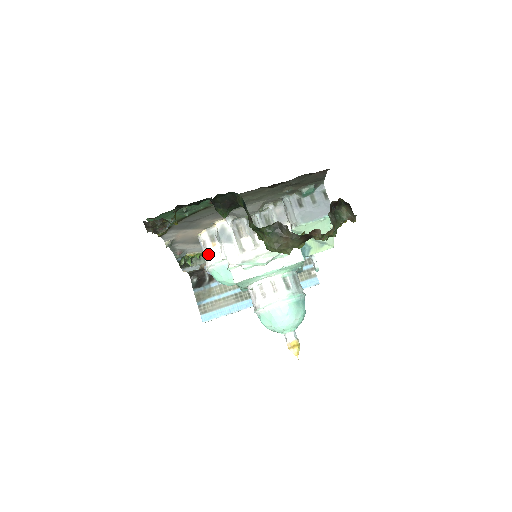
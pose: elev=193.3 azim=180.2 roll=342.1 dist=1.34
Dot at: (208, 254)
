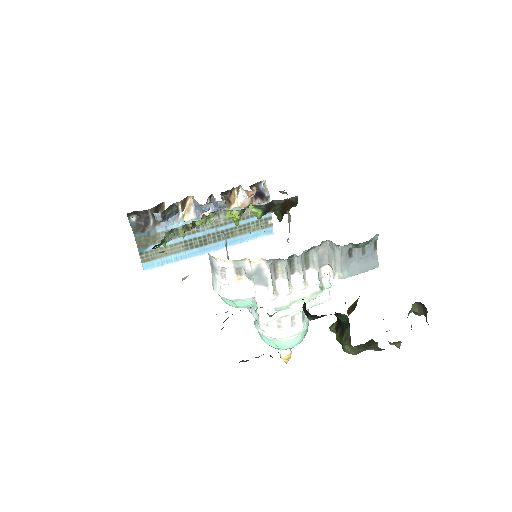
Dot at: (228, 285)
